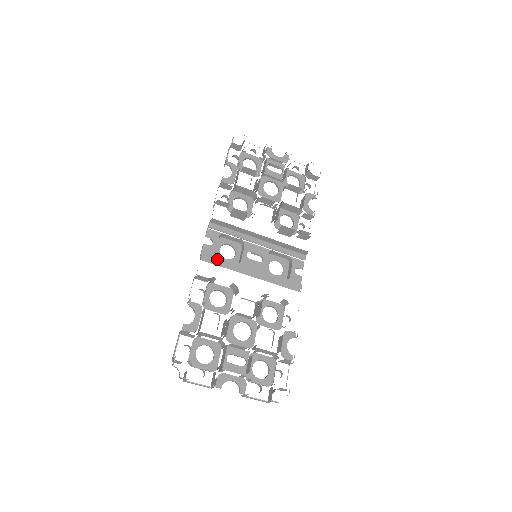
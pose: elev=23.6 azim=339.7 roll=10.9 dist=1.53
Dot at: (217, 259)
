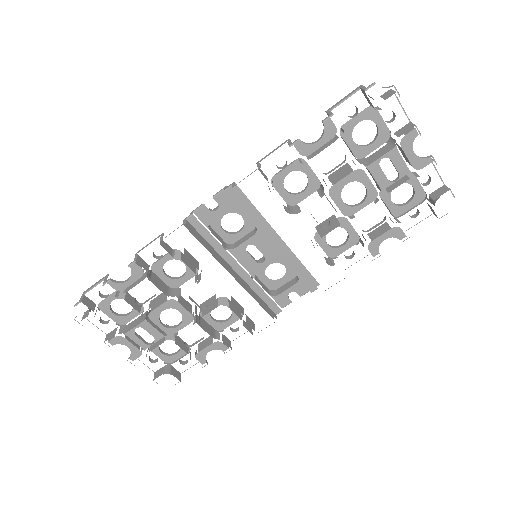
Dot at: (204, 233)
